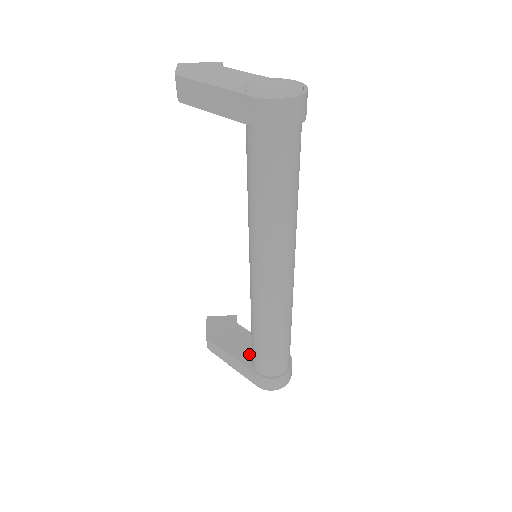
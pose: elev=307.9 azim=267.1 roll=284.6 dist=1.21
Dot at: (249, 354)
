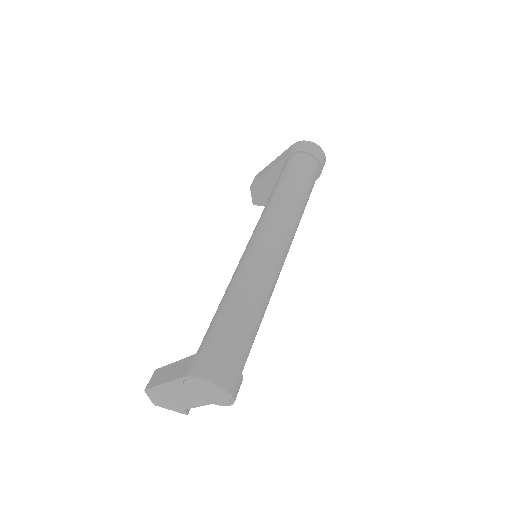
Dot at: occluded
